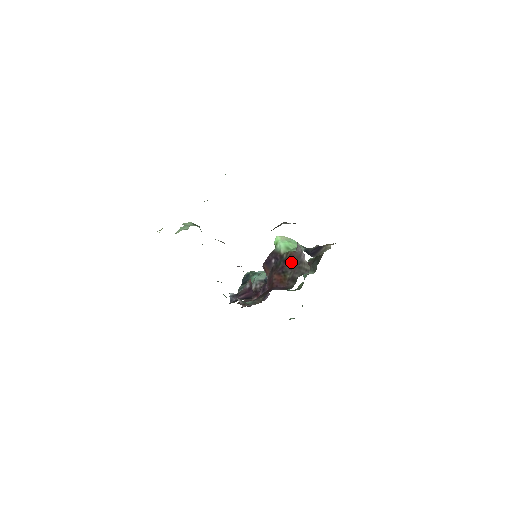
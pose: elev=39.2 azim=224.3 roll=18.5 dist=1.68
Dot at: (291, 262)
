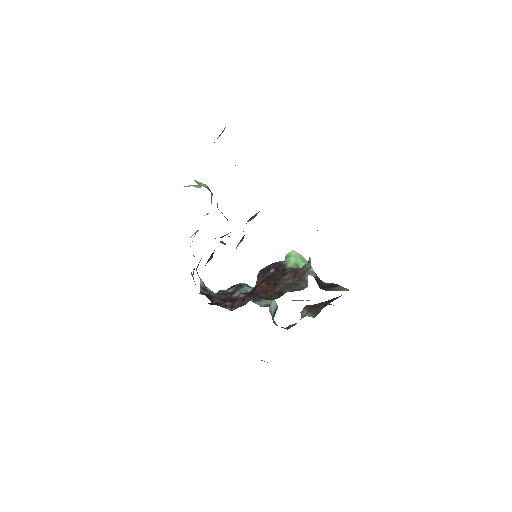
Dot at: (291, 277)
